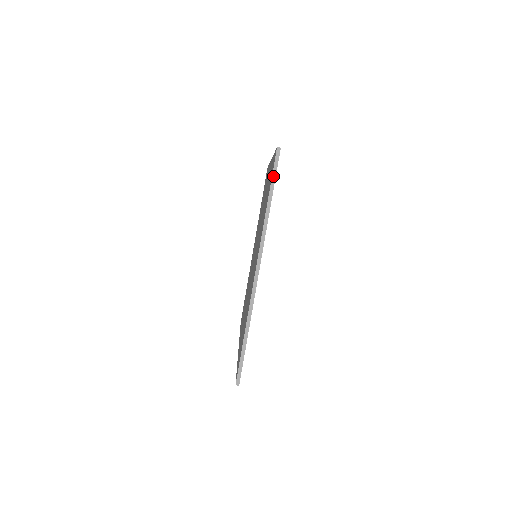
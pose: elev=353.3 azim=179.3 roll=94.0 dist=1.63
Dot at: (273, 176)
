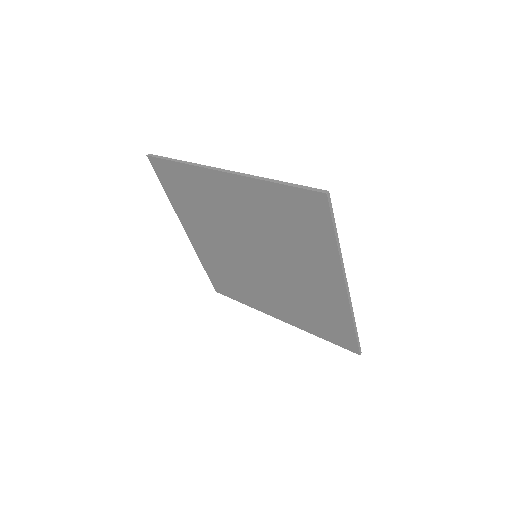
Dot at: (332, 218)
